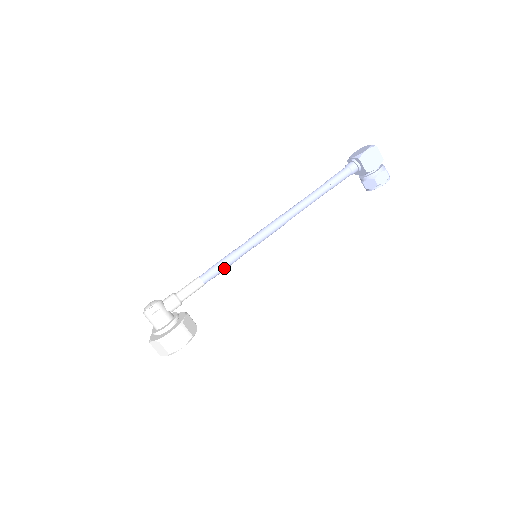
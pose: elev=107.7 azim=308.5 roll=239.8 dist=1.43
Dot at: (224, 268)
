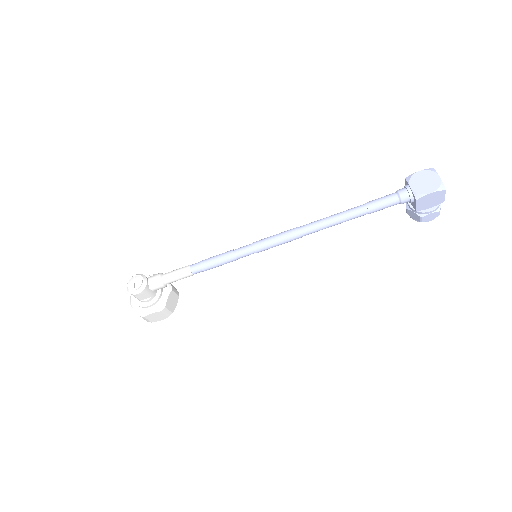
Dot at: (218, 266)
